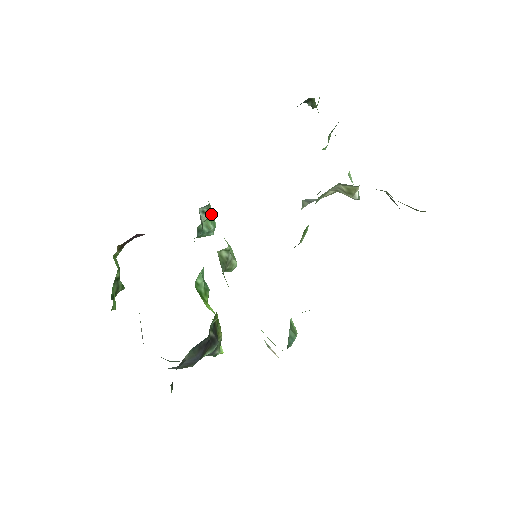
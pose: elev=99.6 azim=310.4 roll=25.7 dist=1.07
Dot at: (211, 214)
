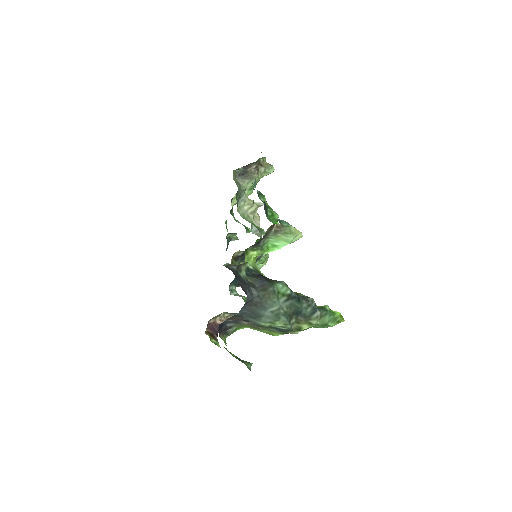
Dot at: occluded
